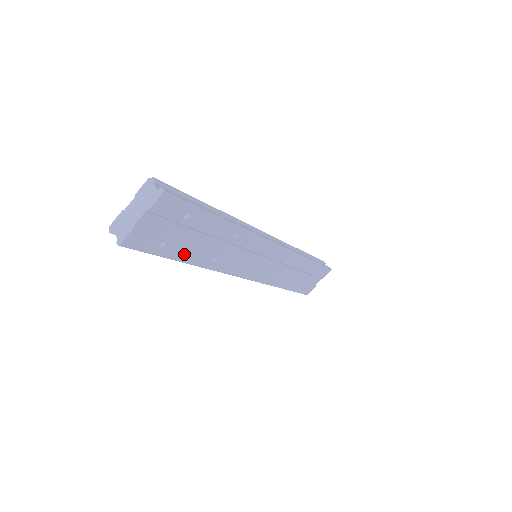
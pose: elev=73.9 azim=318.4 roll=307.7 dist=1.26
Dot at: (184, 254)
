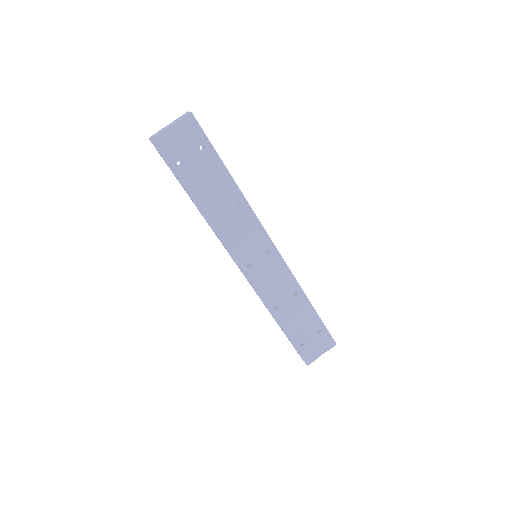
Dot at: (194, 189)
